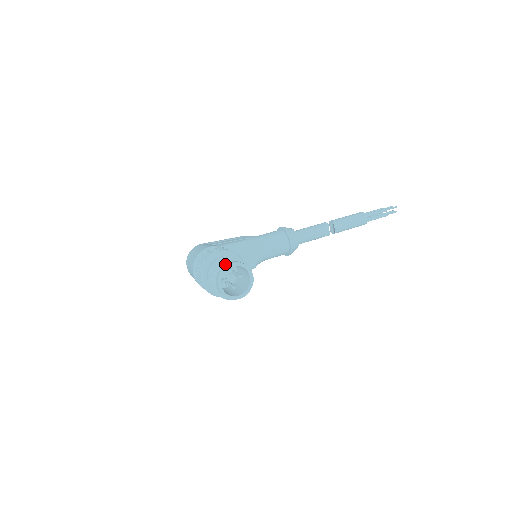
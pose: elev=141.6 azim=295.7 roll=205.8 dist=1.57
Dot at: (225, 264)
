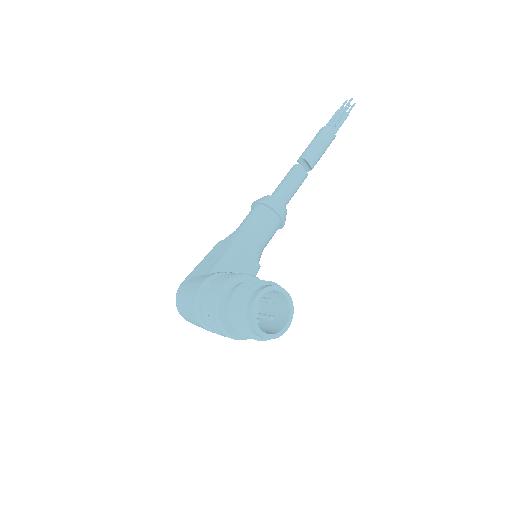
Dot at: (248, 302)
